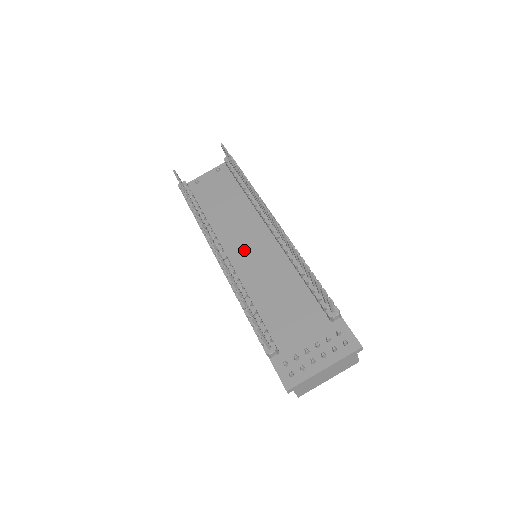
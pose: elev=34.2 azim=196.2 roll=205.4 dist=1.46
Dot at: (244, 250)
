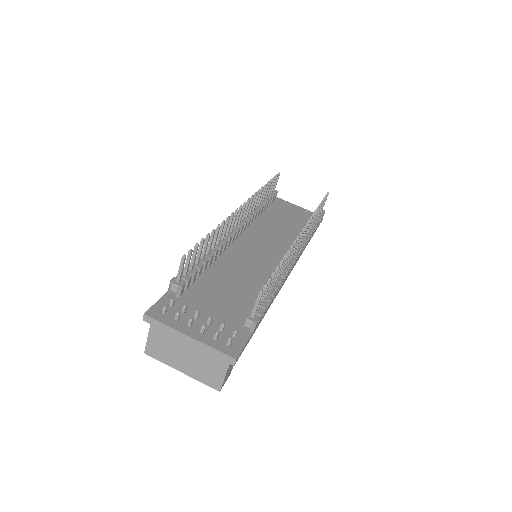
Dot at: (254, 245)
